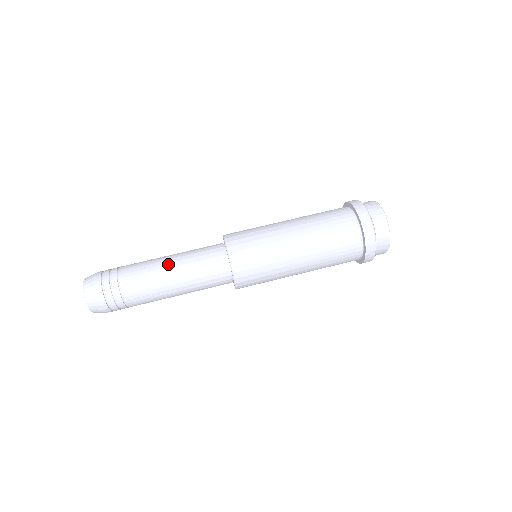
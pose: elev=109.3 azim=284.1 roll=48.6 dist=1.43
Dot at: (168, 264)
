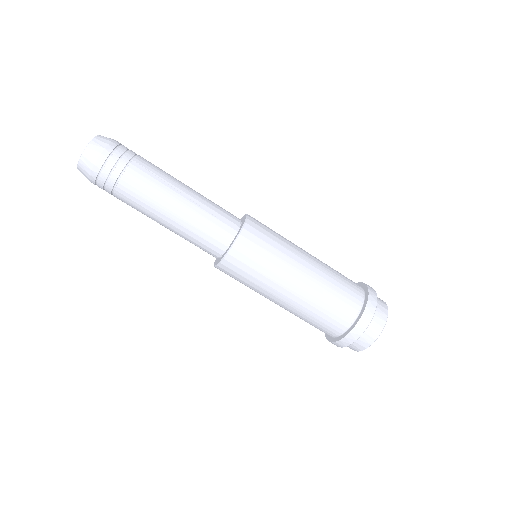
Dot at: (173, 207)
